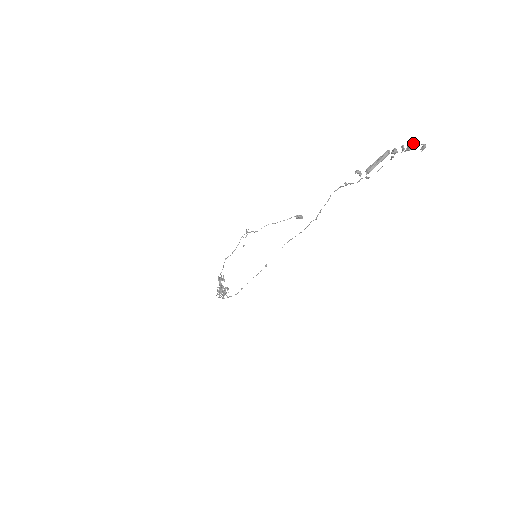
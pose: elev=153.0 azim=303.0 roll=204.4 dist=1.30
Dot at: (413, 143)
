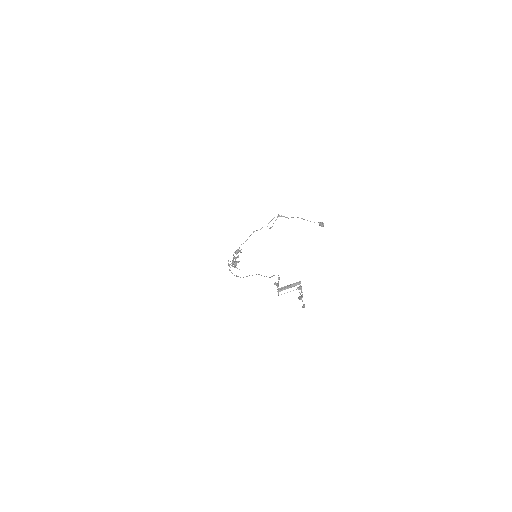
Dot at: (299, 299)
